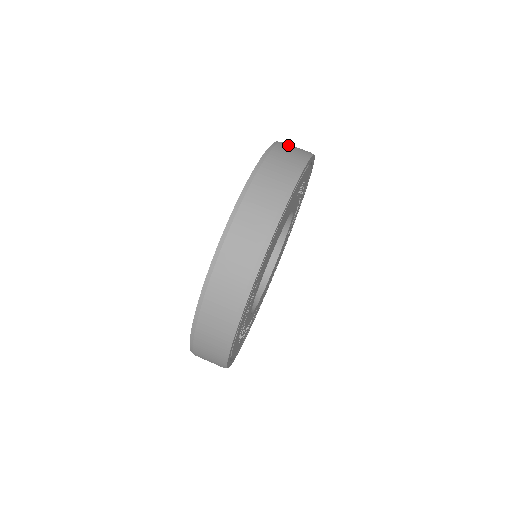
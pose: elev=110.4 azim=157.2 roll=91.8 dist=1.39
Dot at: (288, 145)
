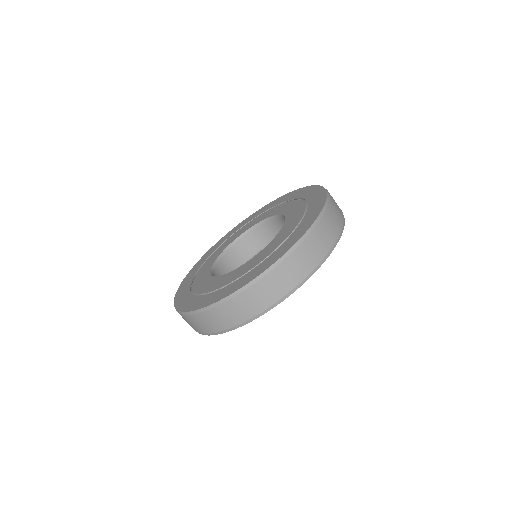
Dot at: (333, 208)
